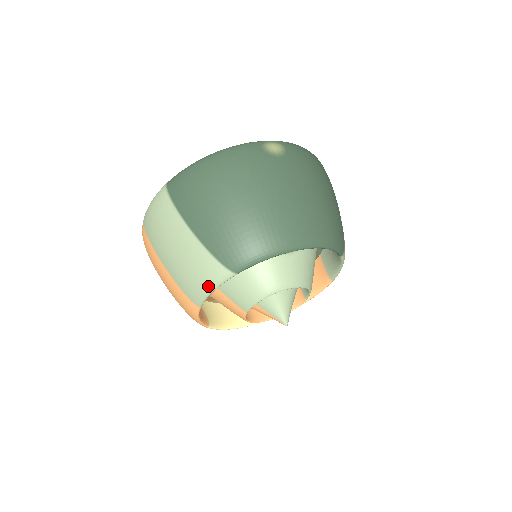
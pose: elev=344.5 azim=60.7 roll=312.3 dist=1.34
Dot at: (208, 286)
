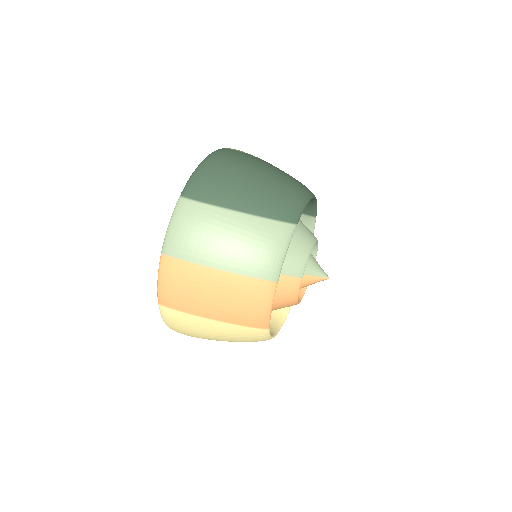
Dot at: (281, 249)
